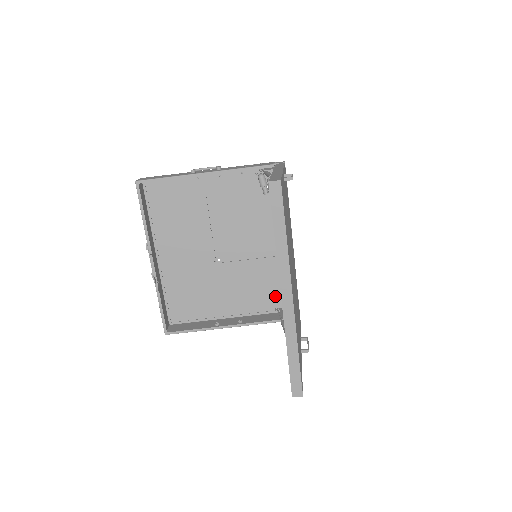
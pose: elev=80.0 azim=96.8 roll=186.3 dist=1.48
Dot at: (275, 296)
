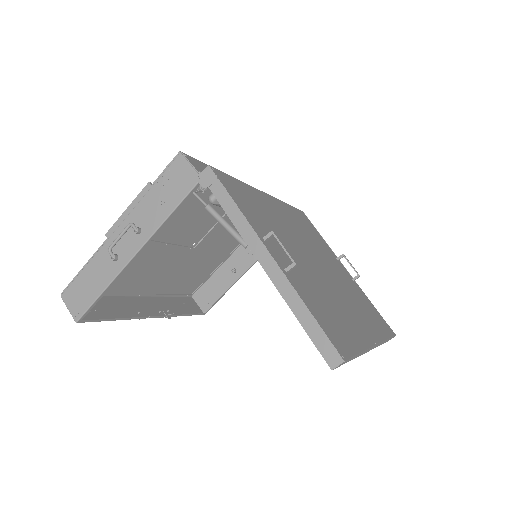
Dot at: occluded
